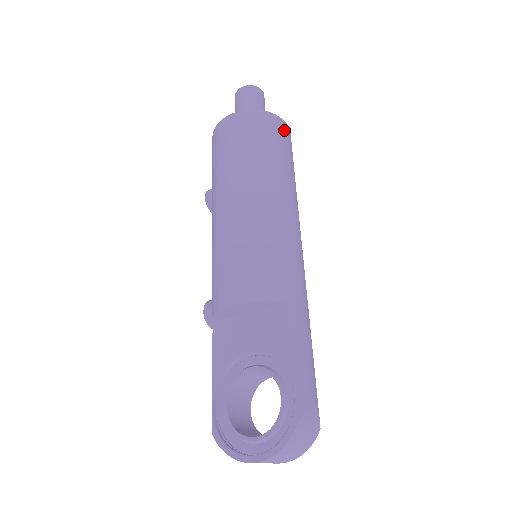
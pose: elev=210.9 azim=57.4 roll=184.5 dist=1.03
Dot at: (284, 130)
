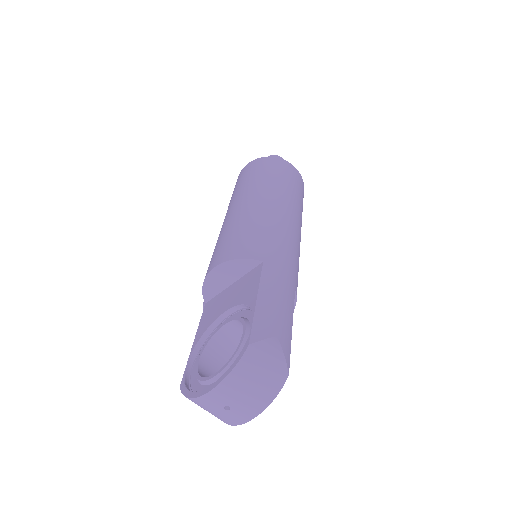
Dot at: (292, 170)
